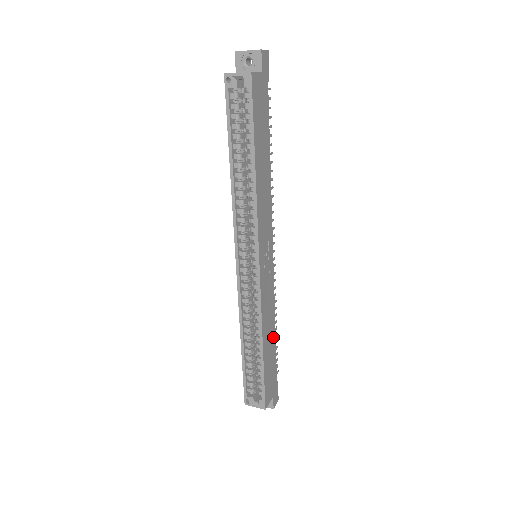
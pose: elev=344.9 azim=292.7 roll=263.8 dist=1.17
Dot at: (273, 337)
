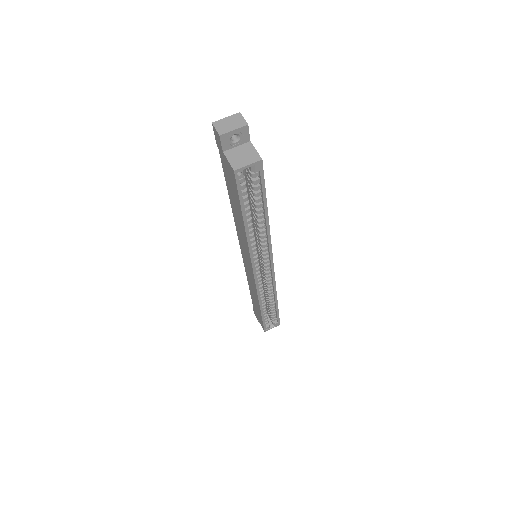
Dot at: occluded
